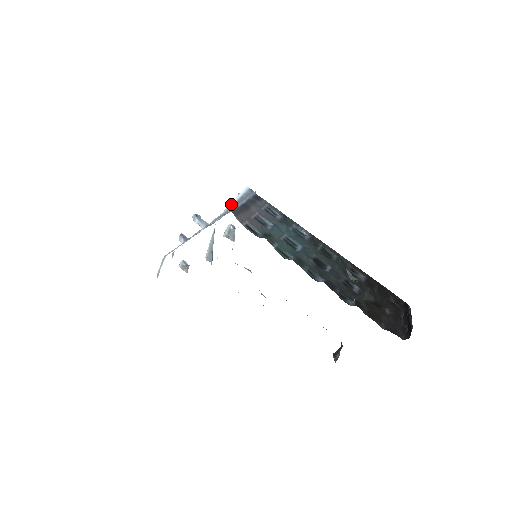
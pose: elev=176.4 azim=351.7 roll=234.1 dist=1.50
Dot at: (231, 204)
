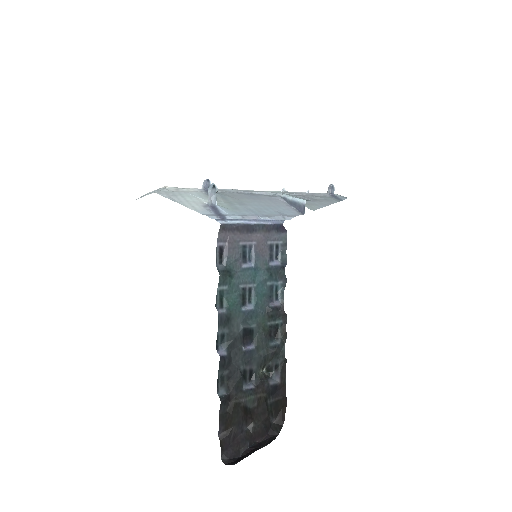
Dot at: (286, 196)
